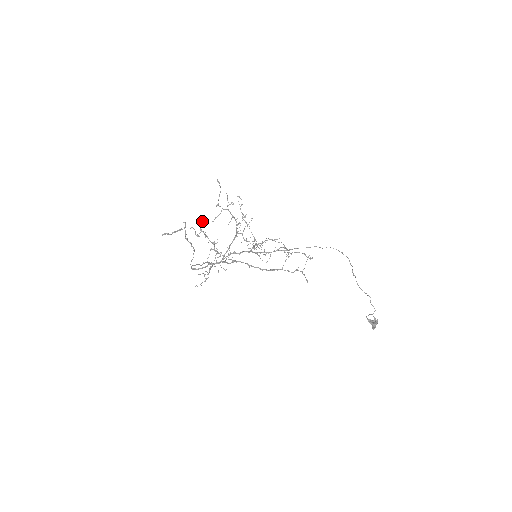
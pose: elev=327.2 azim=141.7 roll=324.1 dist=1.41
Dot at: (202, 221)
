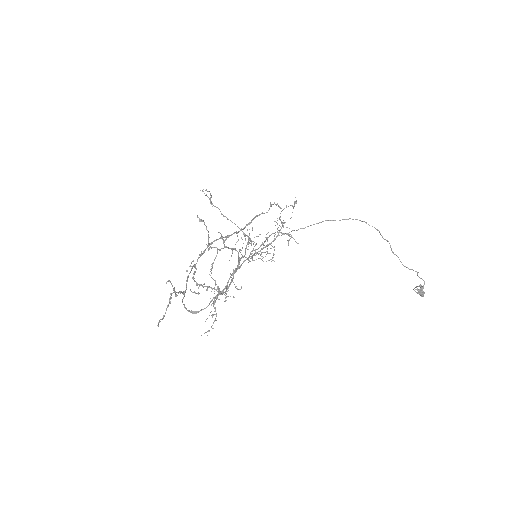
Dot at: (189, 266)
